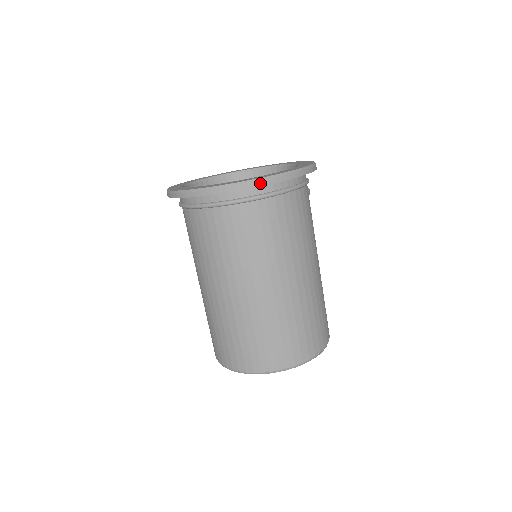
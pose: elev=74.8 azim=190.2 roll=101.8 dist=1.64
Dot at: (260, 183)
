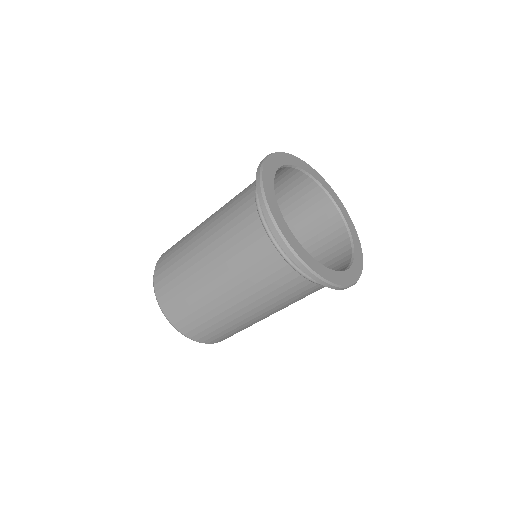
Dot at: (309, 273)
